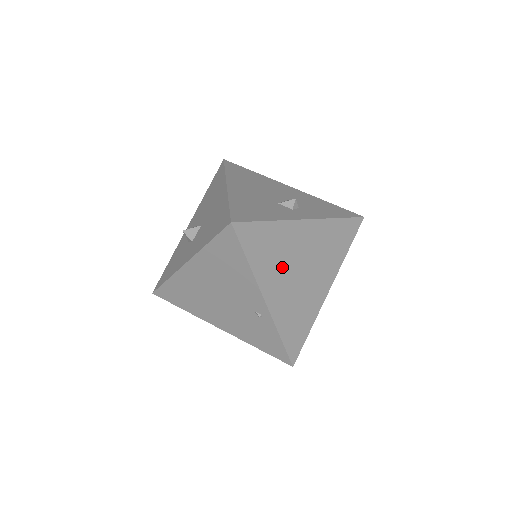
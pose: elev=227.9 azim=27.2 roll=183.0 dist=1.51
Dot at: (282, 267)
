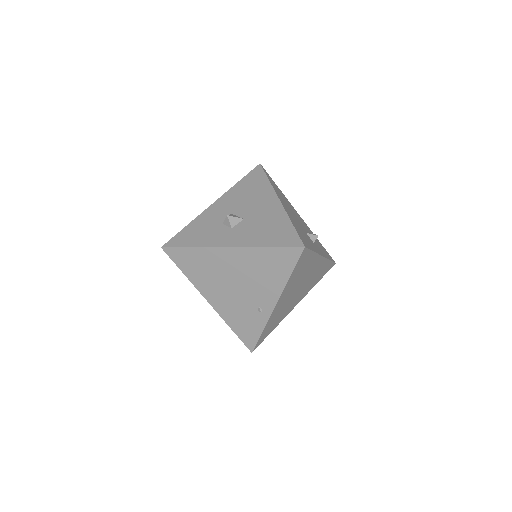
Dot at: (296, 284)
